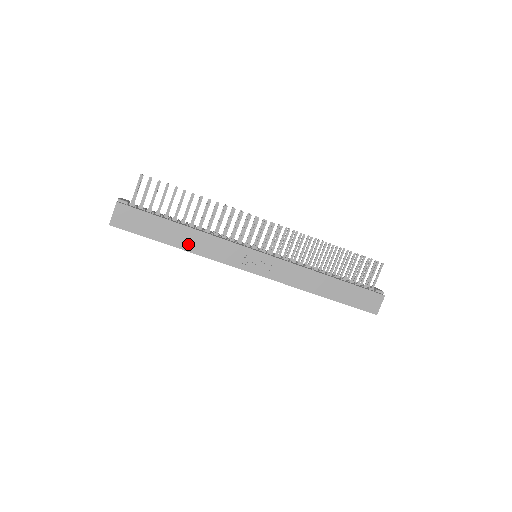
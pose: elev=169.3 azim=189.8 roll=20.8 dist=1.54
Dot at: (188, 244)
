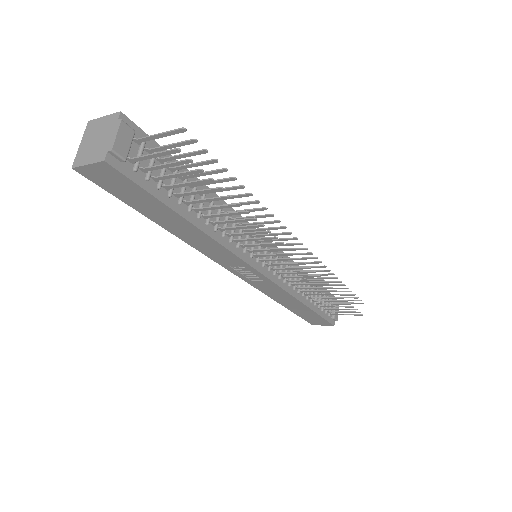
Dot at: (181, 233)
